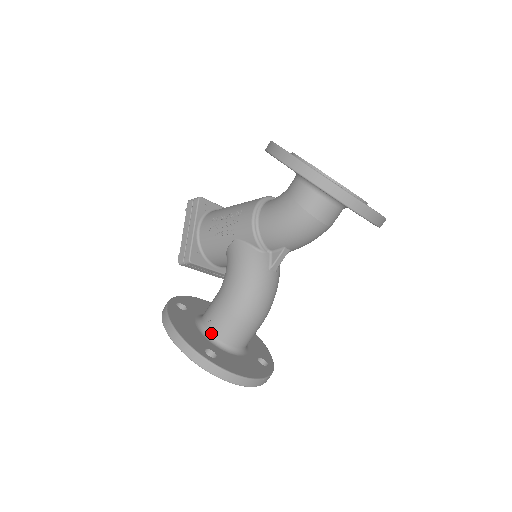
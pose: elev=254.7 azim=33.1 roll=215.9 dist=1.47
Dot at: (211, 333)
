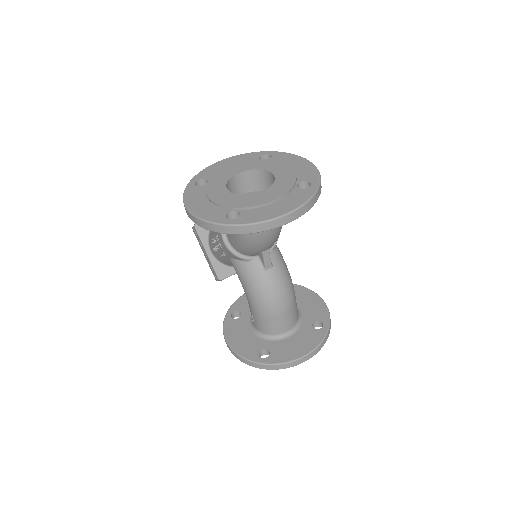
Dot at: (261, 332)
